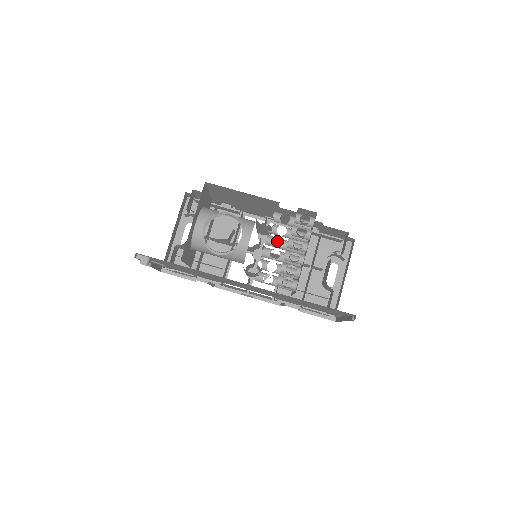
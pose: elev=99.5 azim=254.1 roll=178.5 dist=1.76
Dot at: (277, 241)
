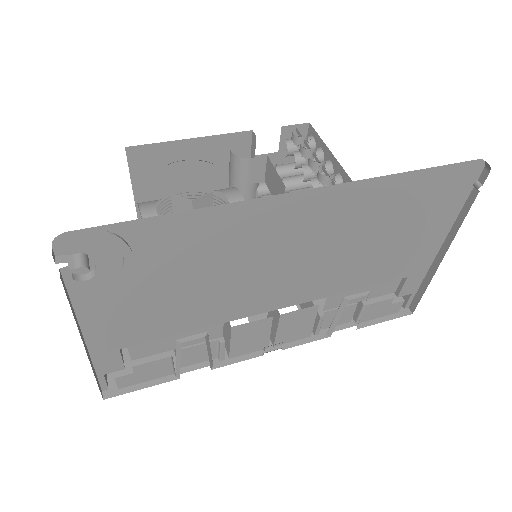
Dot at: occluded
